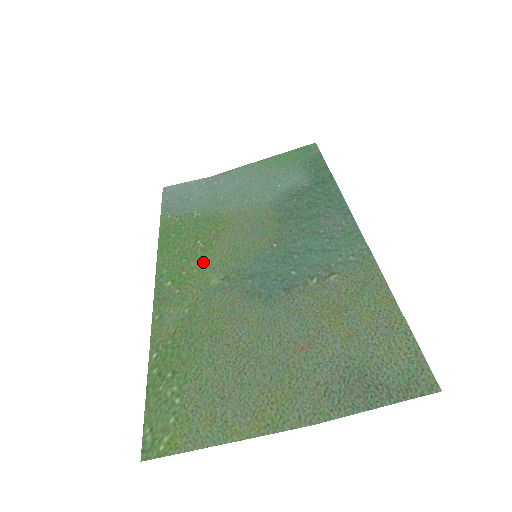
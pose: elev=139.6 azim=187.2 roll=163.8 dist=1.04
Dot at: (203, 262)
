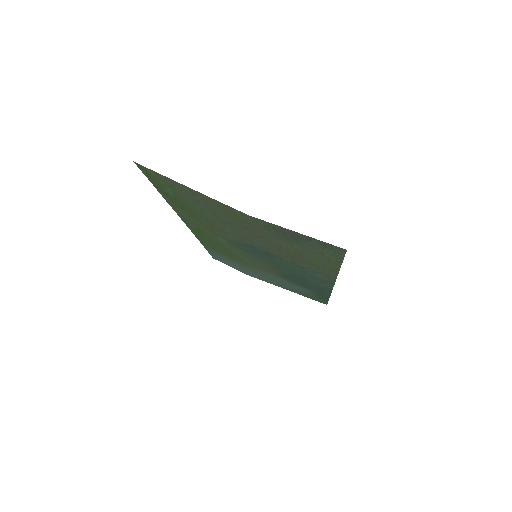
Dot at: (220, 242)
